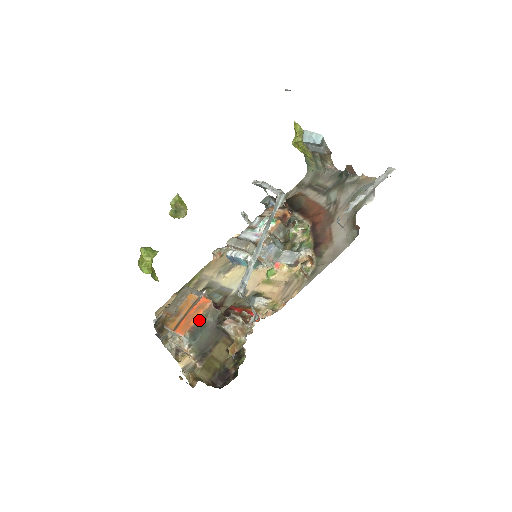
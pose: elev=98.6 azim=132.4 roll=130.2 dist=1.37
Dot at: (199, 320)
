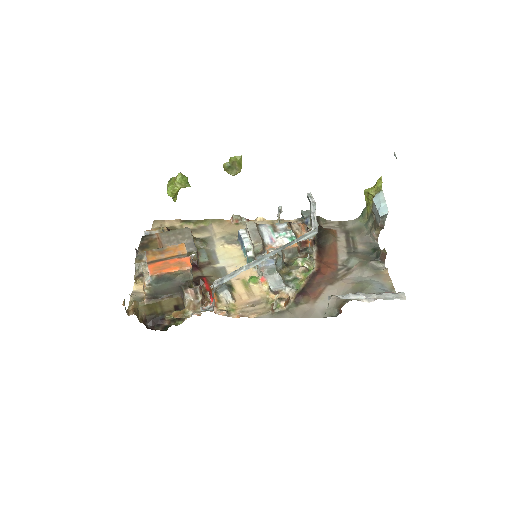
Dot at: (171, 273)
